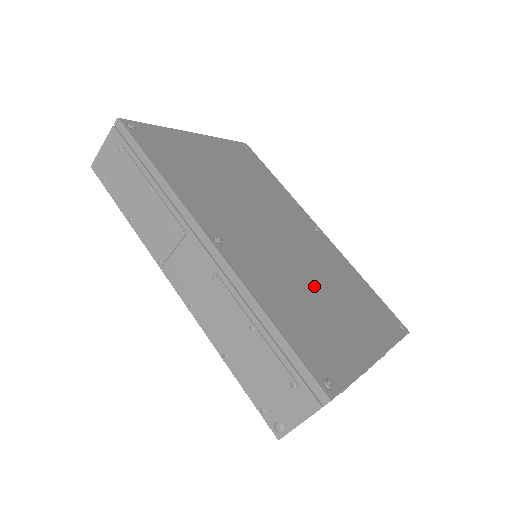
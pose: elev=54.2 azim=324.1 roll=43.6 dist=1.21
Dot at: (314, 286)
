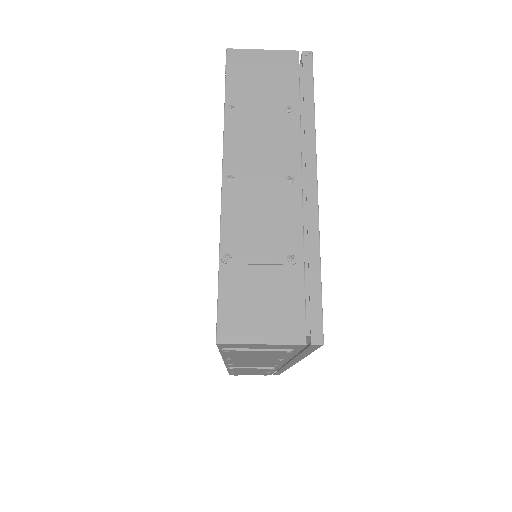
Dot at: occluded
